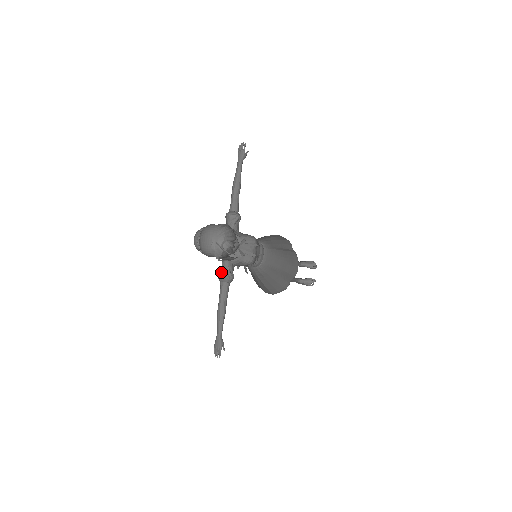
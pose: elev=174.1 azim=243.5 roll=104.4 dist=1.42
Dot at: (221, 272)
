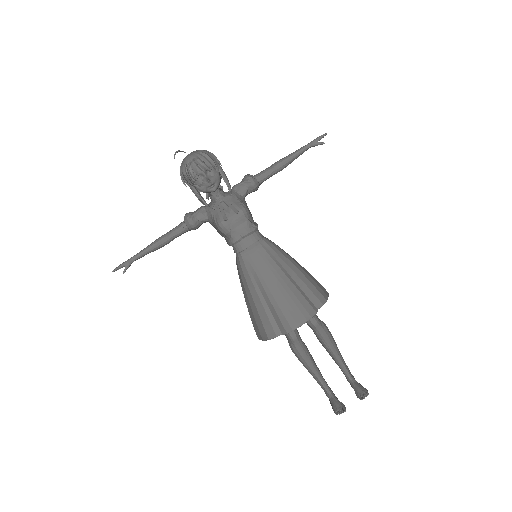
Dot at: (191, 212)
